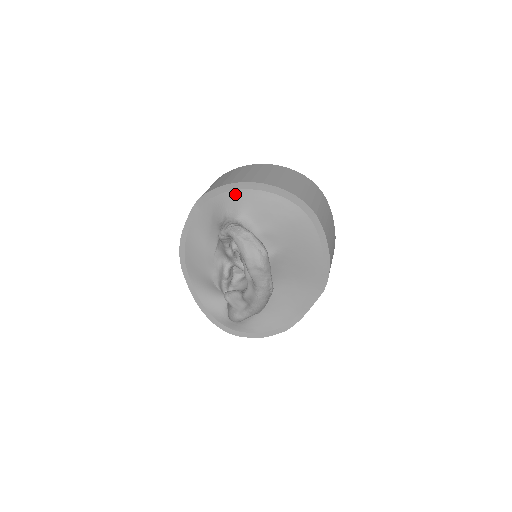
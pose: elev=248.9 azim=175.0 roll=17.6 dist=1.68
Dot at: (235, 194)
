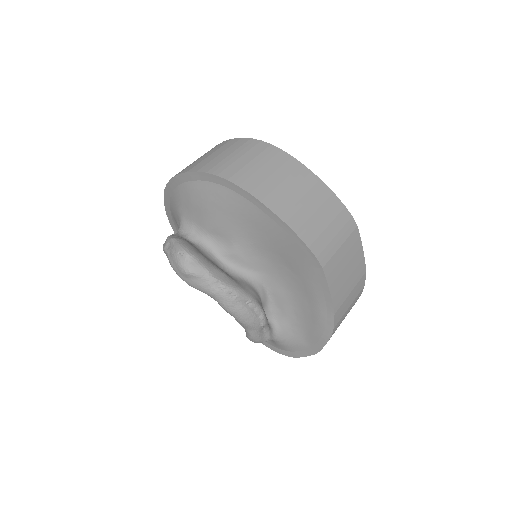
Dot at: (172, 203)
